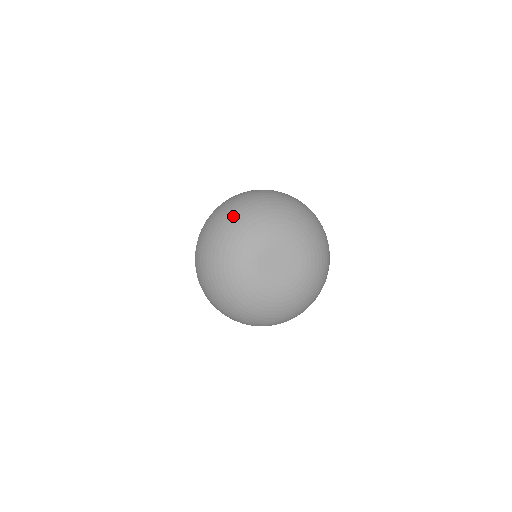
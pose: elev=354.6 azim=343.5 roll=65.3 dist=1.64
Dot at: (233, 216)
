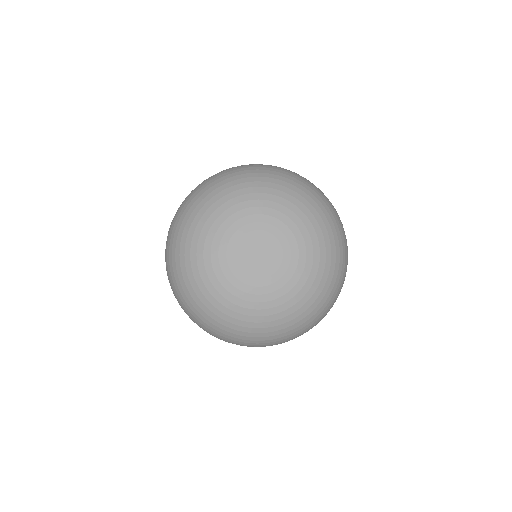
Dot at: (184, 216)
